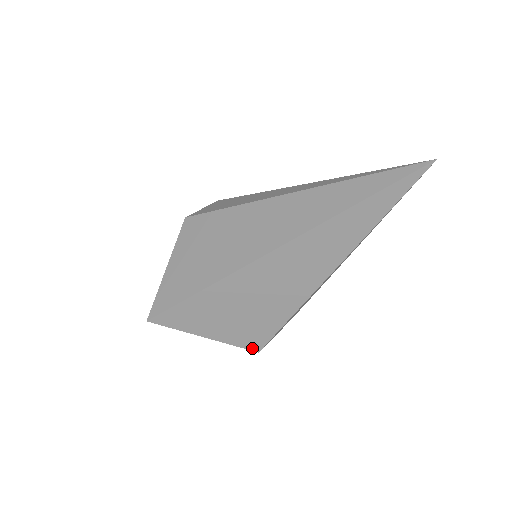
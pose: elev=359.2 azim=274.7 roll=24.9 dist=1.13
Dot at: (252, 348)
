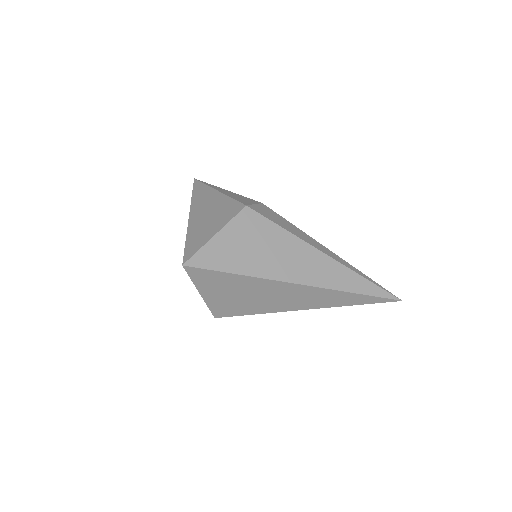
Dot at: (215, 314)
